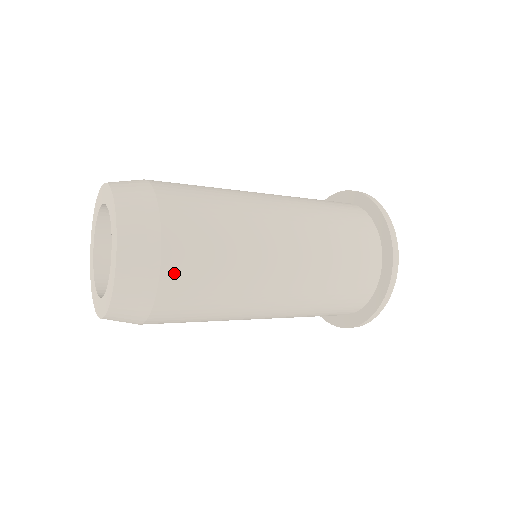
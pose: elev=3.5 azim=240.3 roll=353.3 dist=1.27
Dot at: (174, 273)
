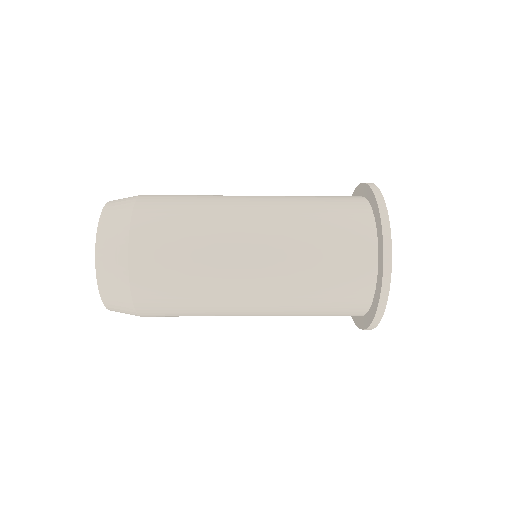
Dot at: (151, 316)
